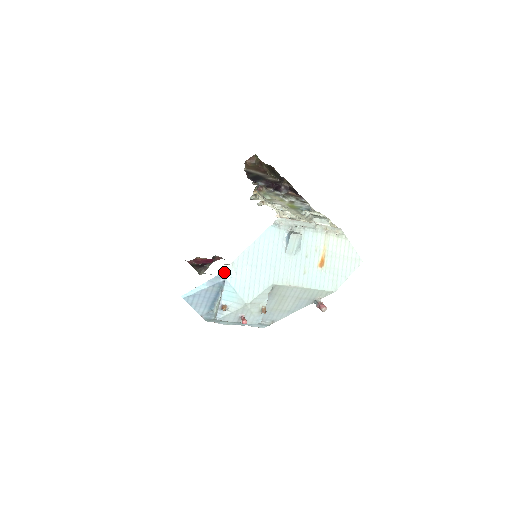
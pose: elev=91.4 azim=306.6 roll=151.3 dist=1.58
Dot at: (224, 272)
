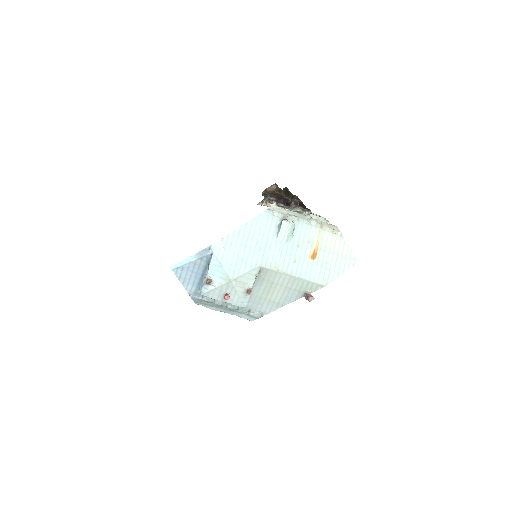
Dot at: (212, 245)
